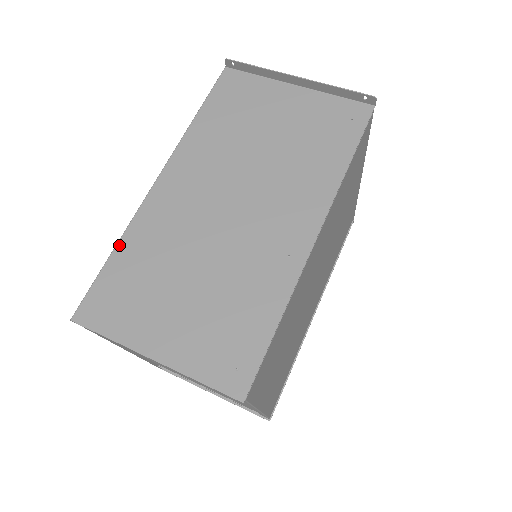
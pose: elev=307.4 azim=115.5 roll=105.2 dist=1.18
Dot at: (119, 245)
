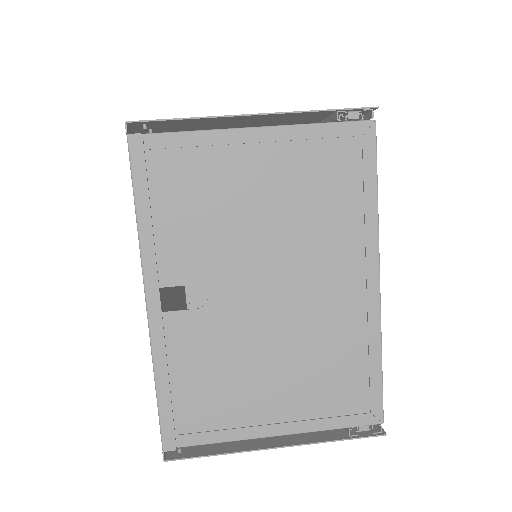
Dot at: occluded
